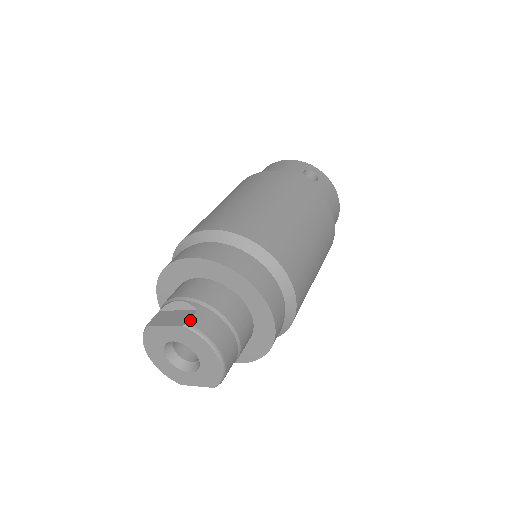
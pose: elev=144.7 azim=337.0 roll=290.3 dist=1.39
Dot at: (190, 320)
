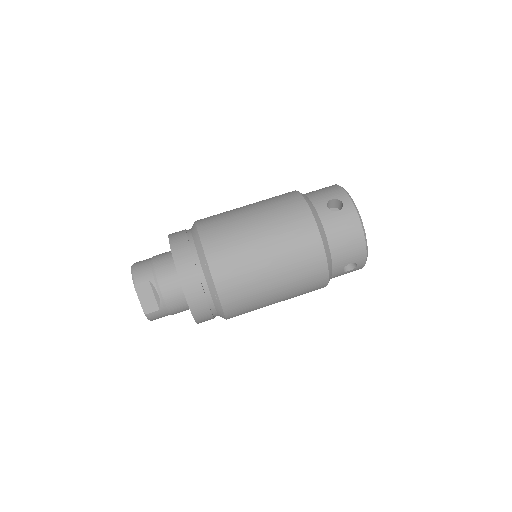
Dot at: (150, 313)
